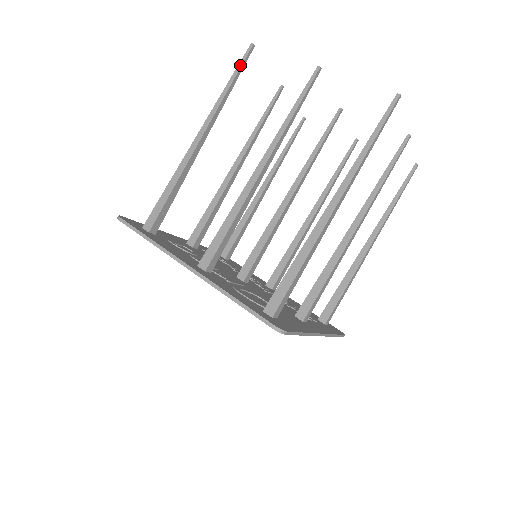
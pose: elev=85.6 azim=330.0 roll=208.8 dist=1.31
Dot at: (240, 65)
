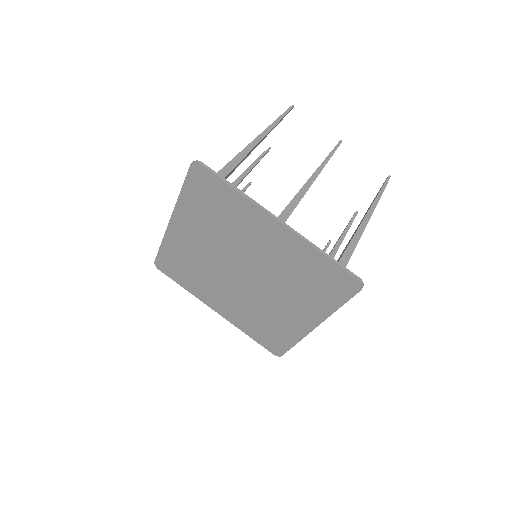
Dot at: (286, 112)
